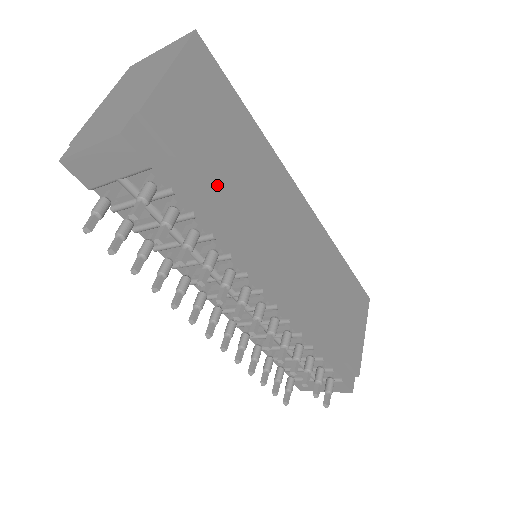
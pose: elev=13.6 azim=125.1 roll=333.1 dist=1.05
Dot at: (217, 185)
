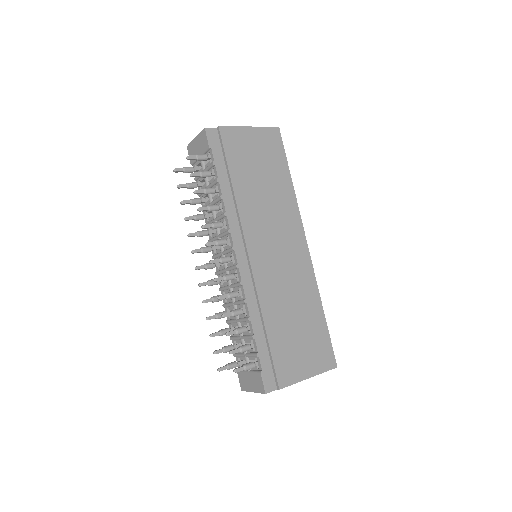
Dot at: (240, 180)
